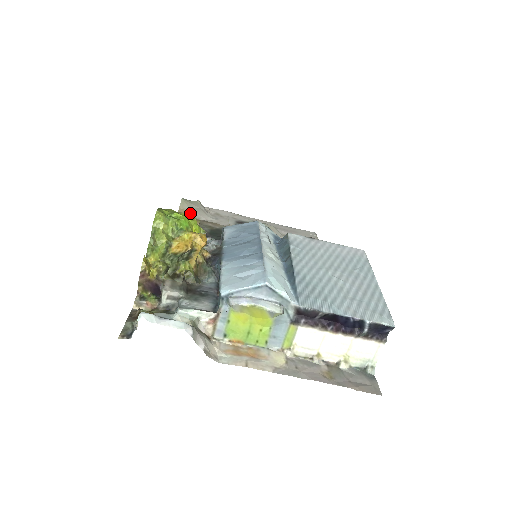
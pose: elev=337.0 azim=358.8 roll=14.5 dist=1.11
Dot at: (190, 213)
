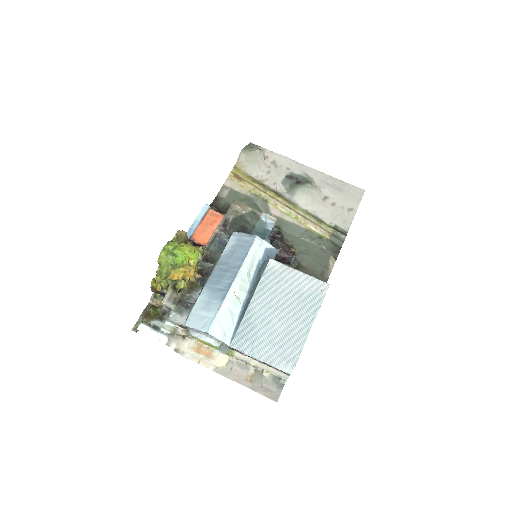
Dot at: (244, 168)
